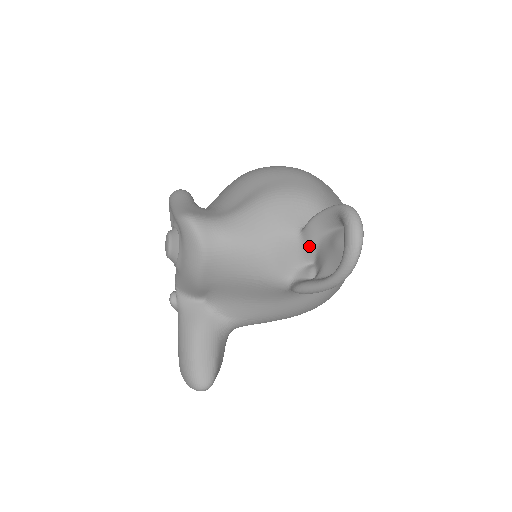
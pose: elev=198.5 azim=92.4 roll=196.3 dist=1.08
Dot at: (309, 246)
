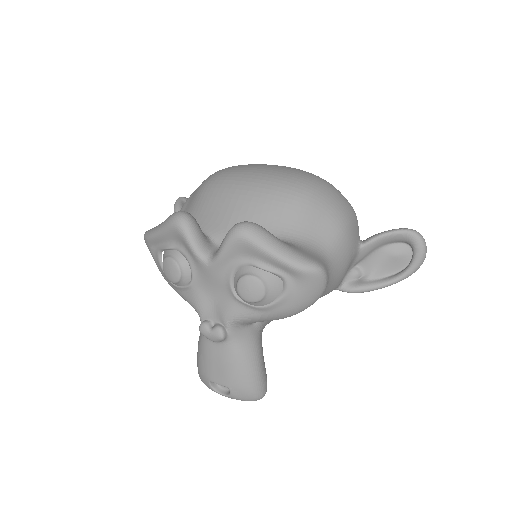
Dot at: (363, 256)
